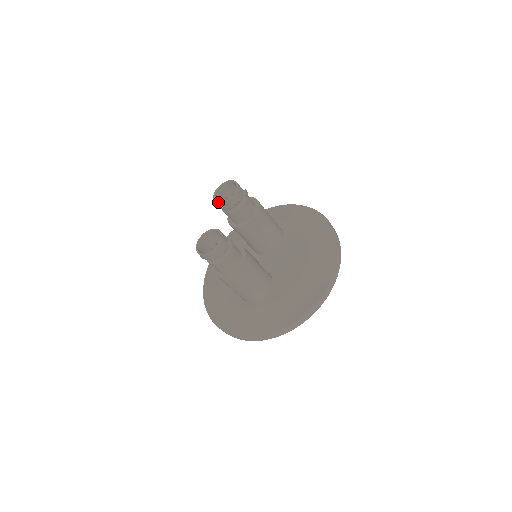
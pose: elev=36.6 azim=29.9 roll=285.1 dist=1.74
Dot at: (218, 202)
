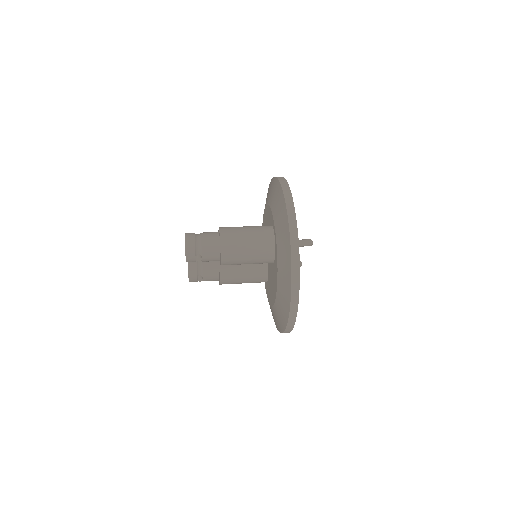
Dot at: occluded
